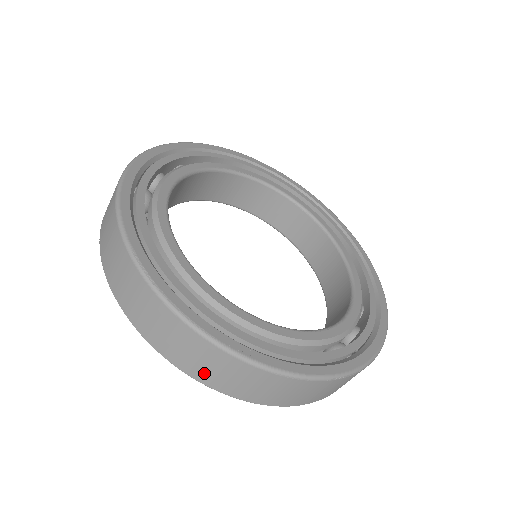
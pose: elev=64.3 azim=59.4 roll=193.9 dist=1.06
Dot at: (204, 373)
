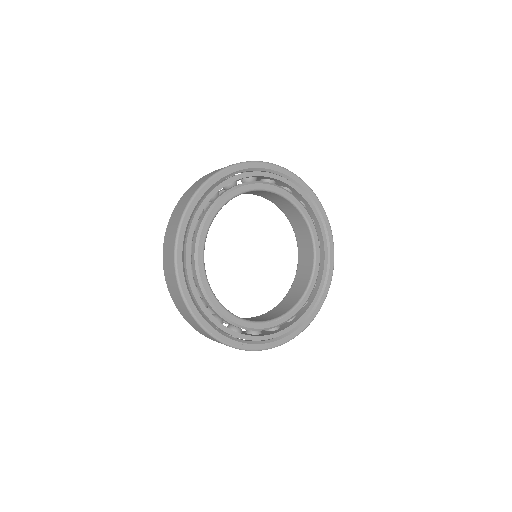
Dot at: occluded
